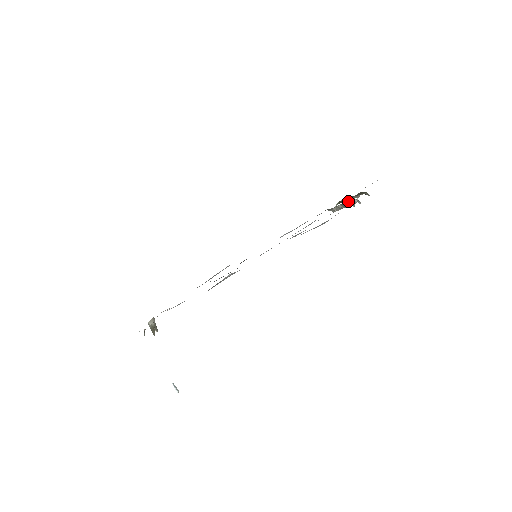
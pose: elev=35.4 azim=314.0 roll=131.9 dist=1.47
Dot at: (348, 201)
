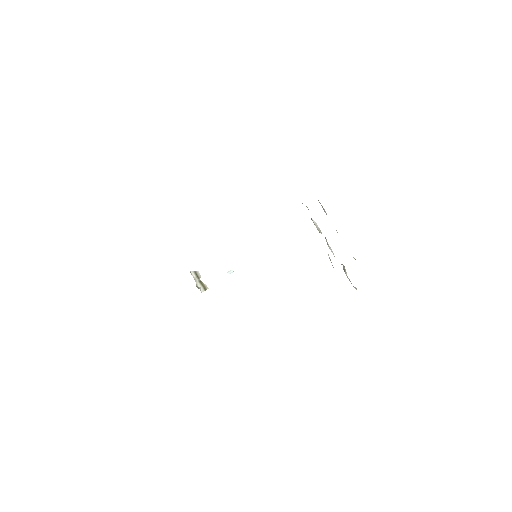
Dot at: occluded
